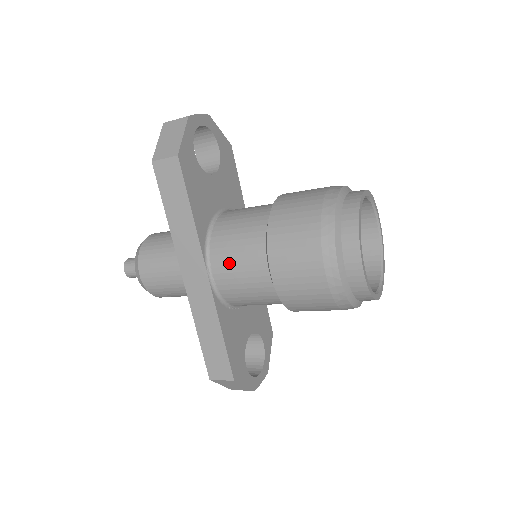
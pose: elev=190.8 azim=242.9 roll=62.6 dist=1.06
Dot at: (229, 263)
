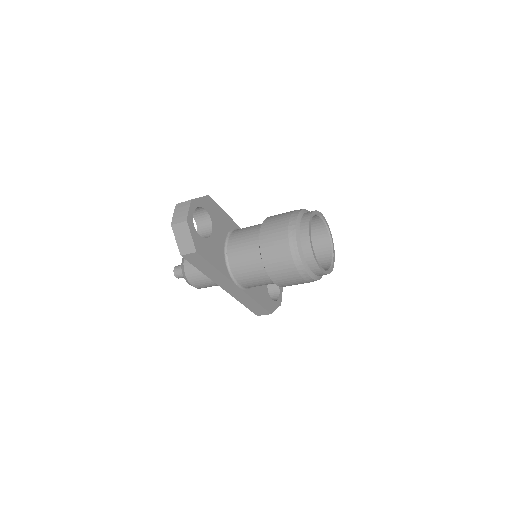
Dot at: (248, 280)
